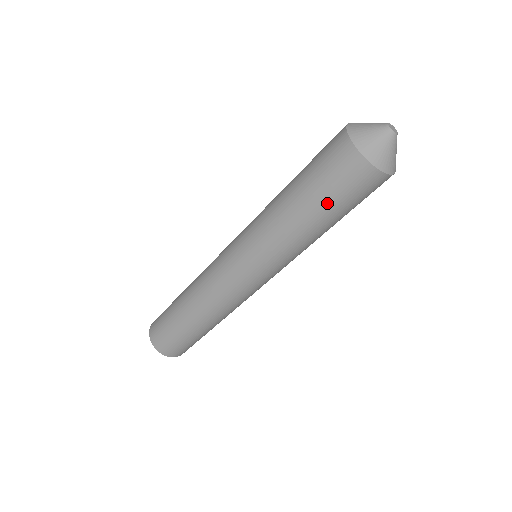
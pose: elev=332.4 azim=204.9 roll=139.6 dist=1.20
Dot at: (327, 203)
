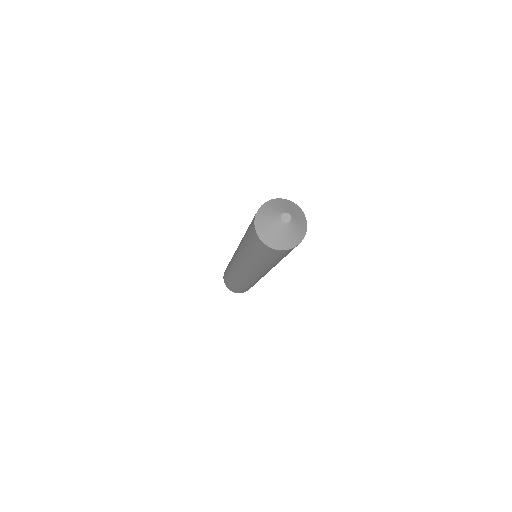
Dot at: (249, 244)
